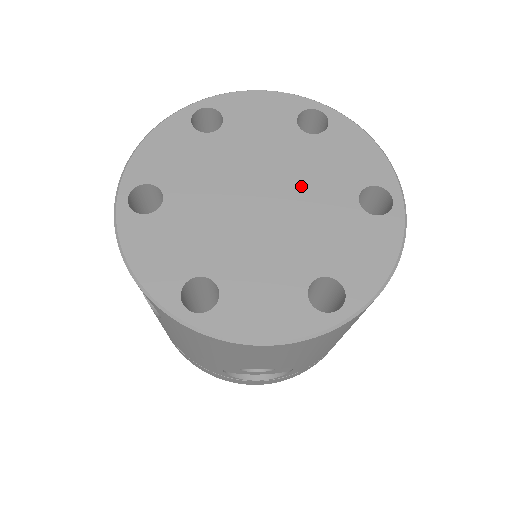
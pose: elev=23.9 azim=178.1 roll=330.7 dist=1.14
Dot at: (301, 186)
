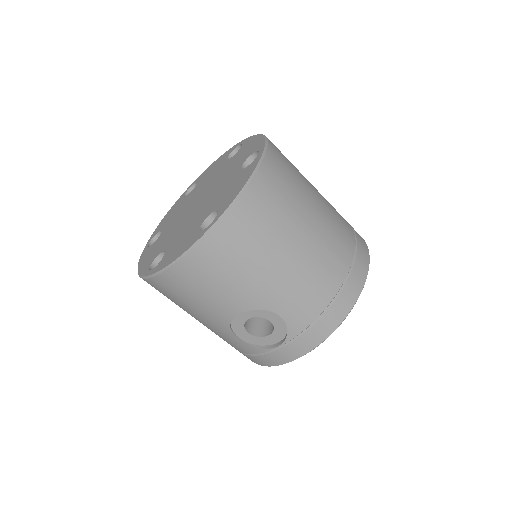
Dot at: (217, 183)
